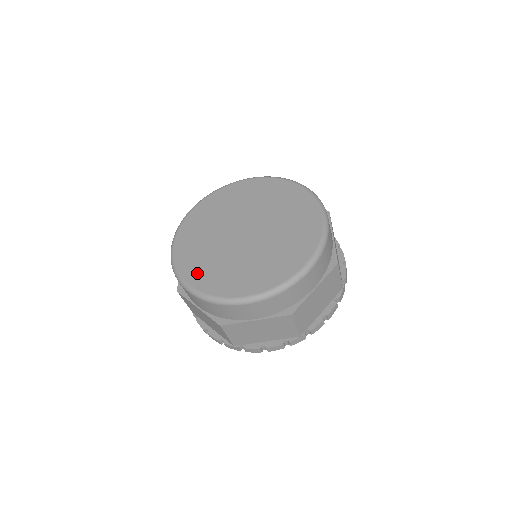
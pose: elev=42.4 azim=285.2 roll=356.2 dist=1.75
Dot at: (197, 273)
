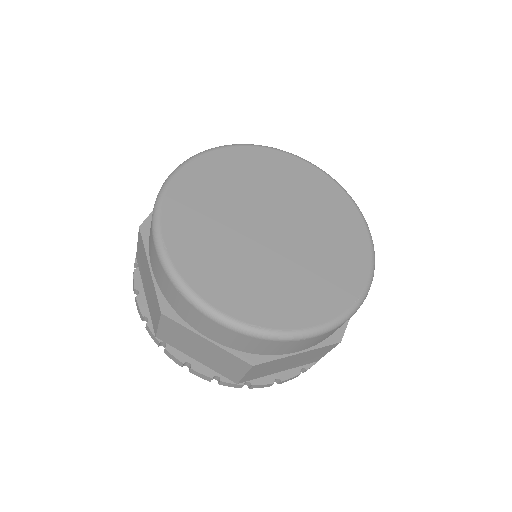
Dot at: (182, 232)
